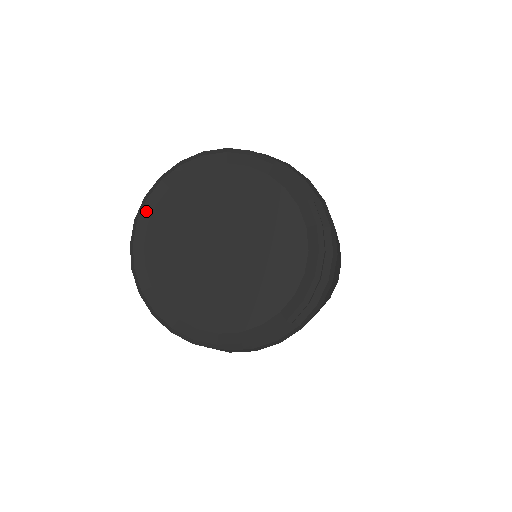
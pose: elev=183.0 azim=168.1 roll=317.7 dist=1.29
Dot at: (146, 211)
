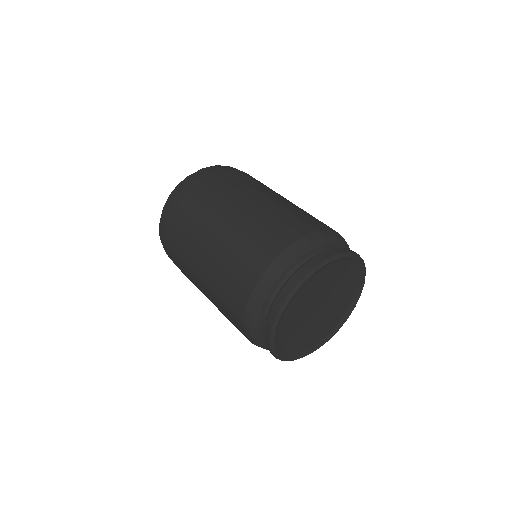
Dot at: (321, 269)
